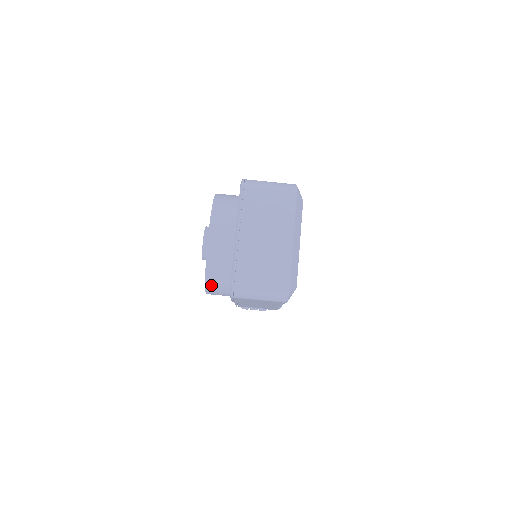
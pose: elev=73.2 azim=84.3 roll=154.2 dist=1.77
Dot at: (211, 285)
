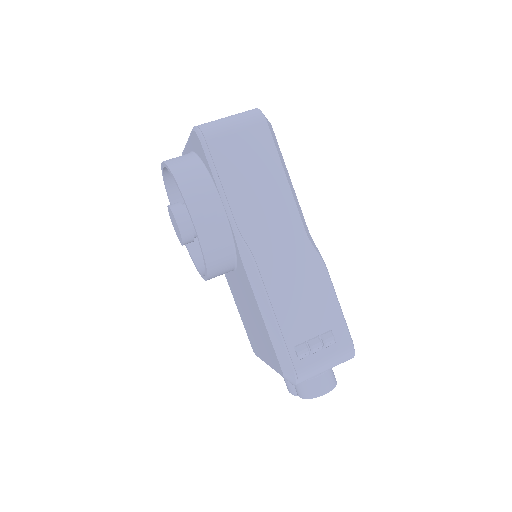
Dot at: (185, 182)
